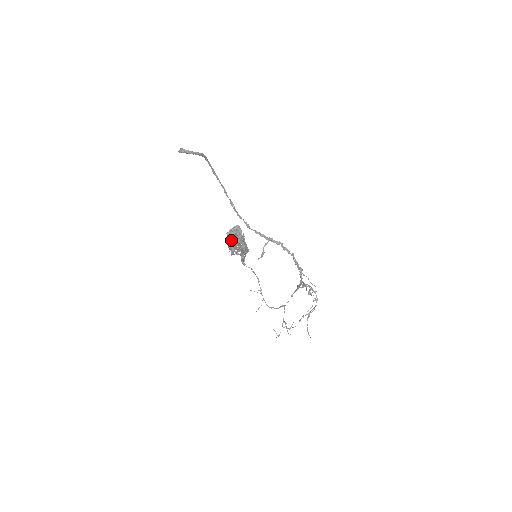
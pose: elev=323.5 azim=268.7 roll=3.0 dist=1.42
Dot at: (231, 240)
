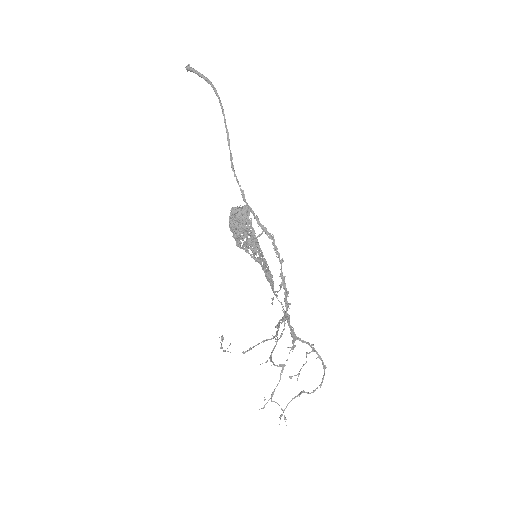
Dot at: (231, 215)
